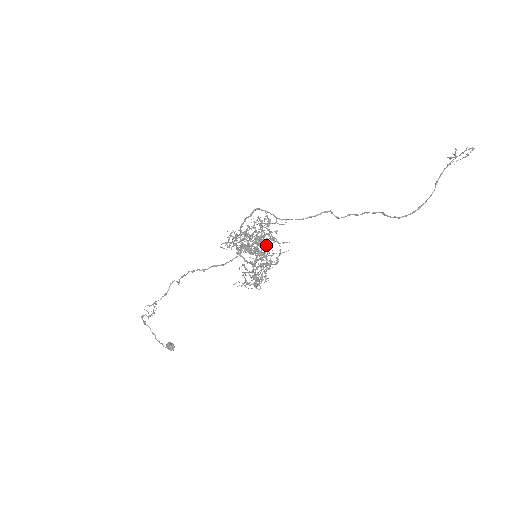
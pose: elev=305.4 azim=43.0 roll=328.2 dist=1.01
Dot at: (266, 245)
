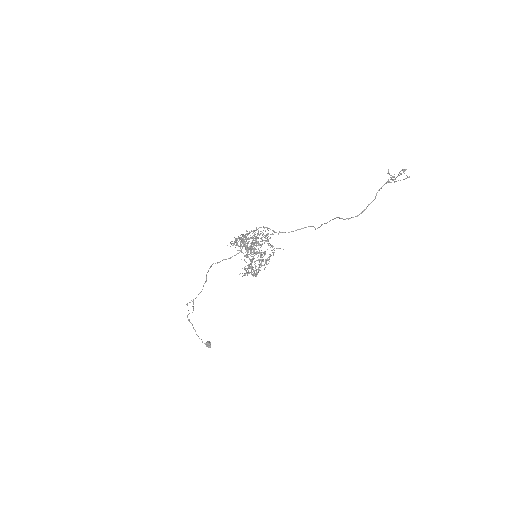
Dot at: (256, 241)
